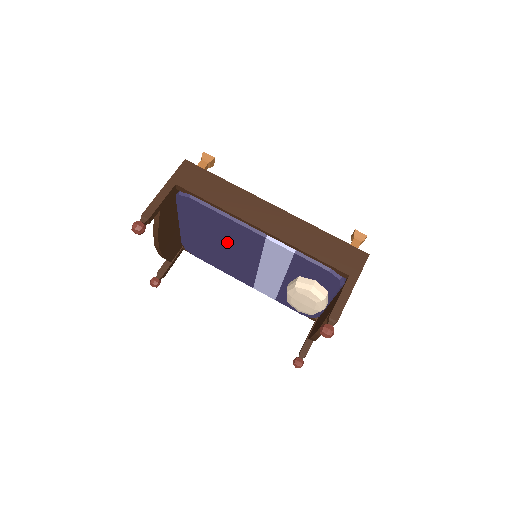
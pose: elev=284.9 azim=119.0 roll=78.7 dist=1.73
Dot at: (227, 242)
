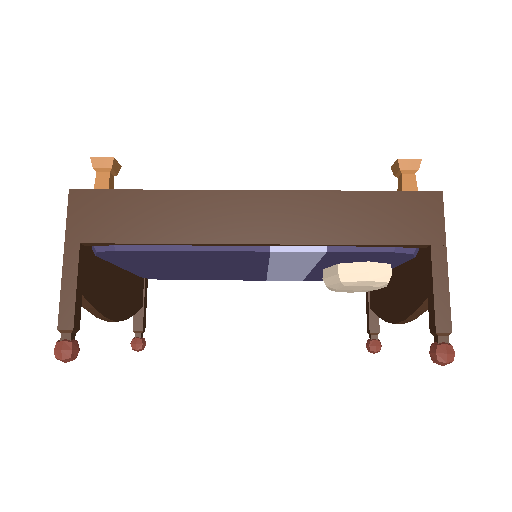
Dot at: (207, 265)
